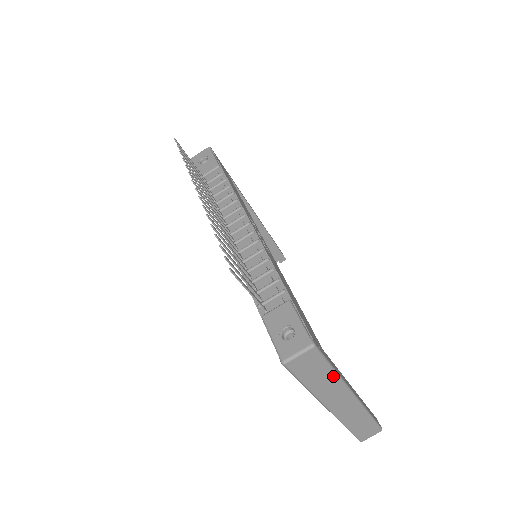
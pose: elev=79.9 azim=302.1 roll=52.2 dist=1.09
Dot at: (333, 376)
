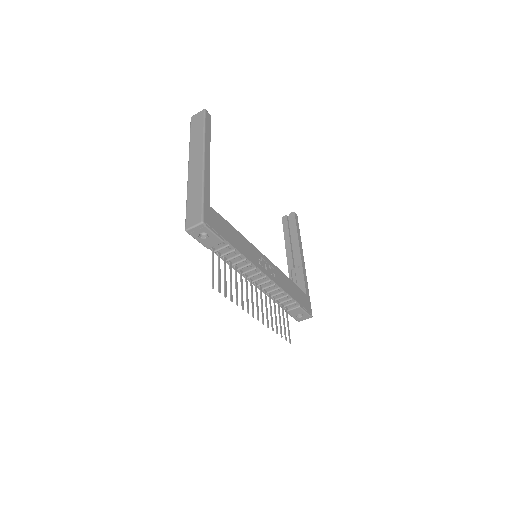
Dot at: occluded
